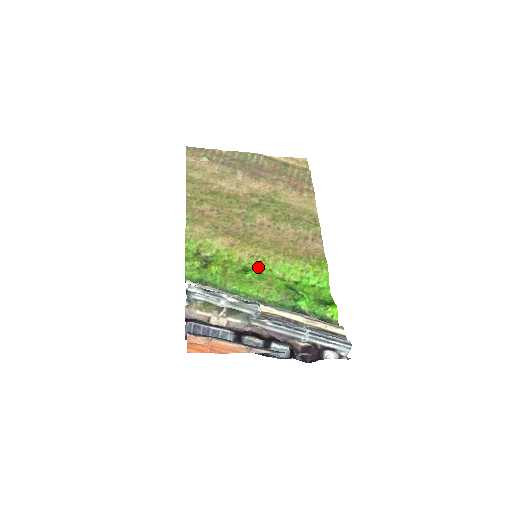
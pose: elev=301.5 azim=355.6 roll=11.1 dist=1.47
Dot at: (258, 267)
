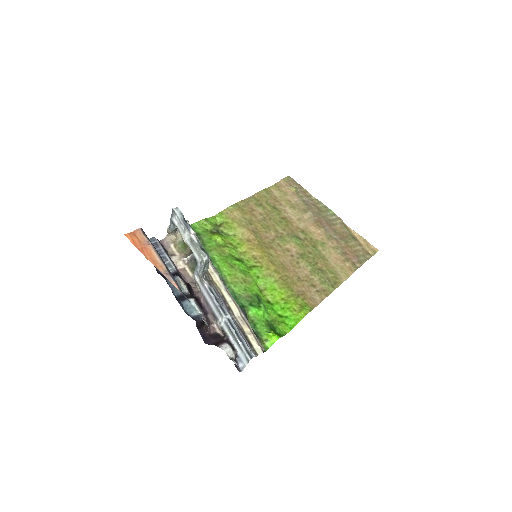
Dot at: (251, 267)
